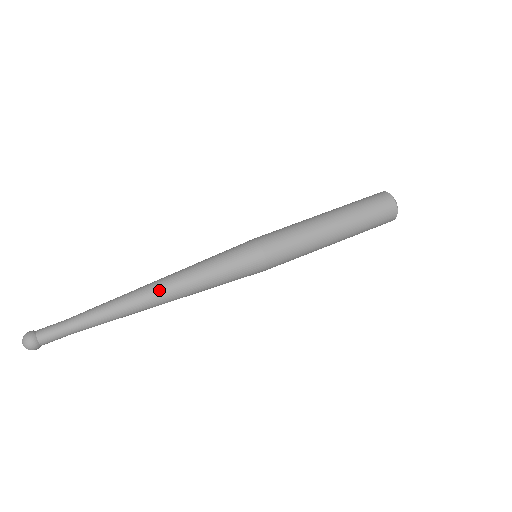
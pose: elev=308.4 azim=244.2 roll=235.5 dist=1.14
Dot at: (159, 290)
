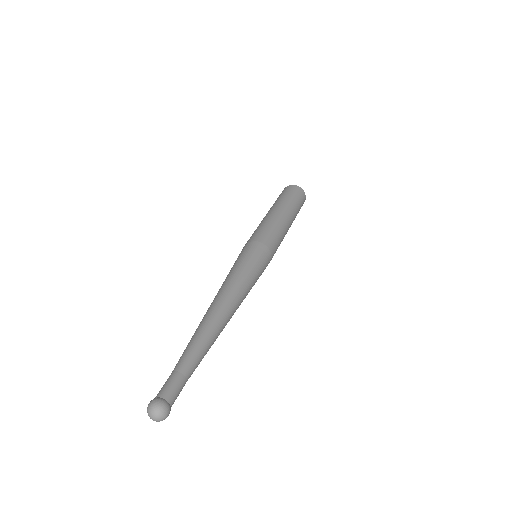
Dot at: (226, 305)
